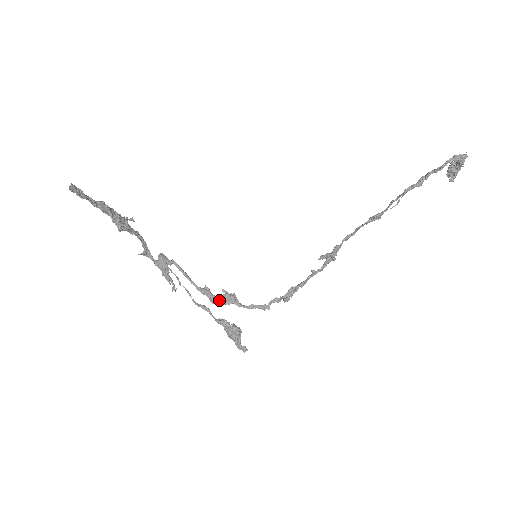
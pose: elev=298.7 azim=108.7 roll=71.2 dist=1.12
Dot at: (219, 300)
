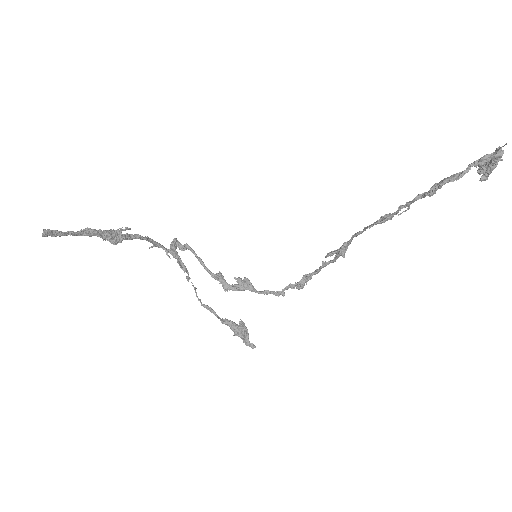
Dot at: (232, 288)
